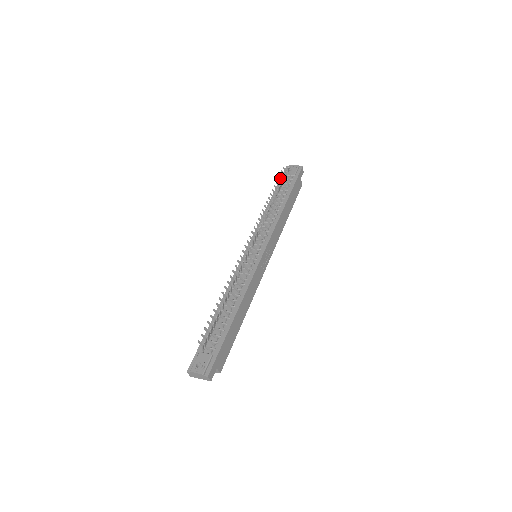
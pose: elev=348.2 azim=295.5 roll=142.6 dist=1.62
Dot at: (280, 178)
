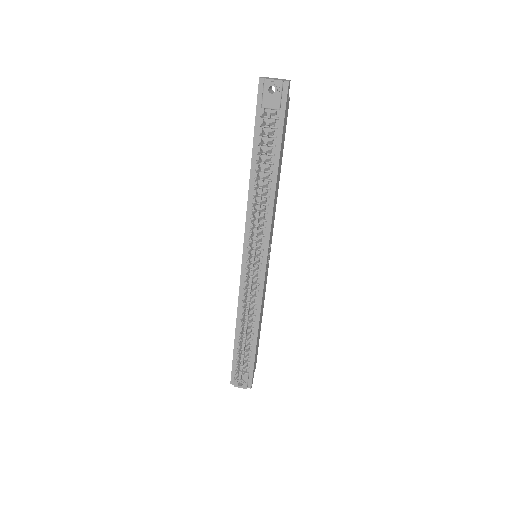
Dot at: occluded
